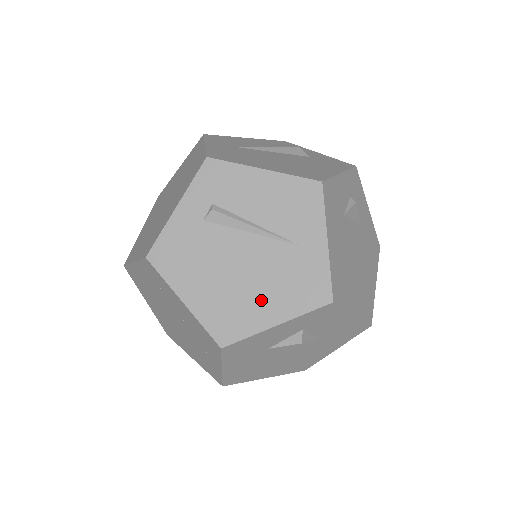
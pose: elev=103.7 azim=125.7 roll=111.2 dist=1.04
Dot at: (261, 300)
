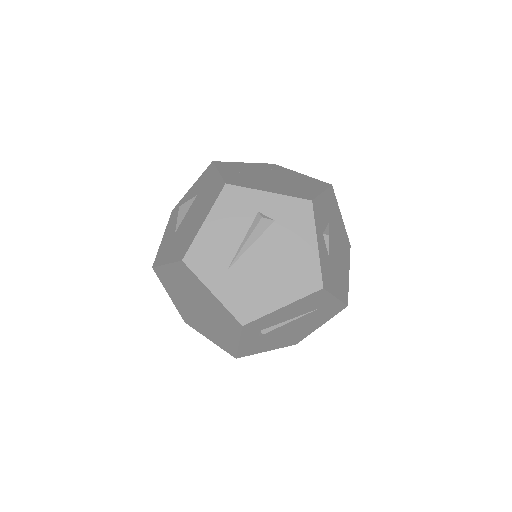
Dot at: (309, 328)
